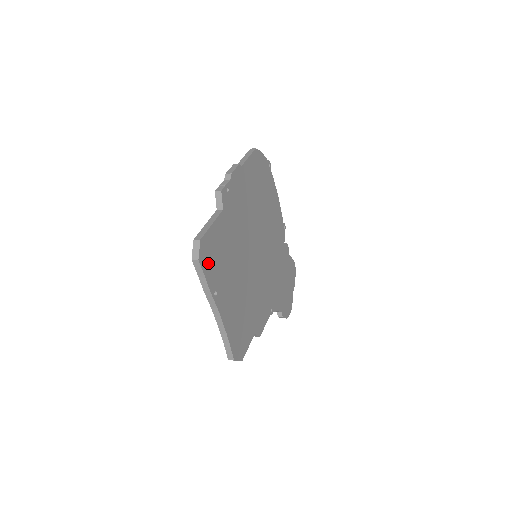
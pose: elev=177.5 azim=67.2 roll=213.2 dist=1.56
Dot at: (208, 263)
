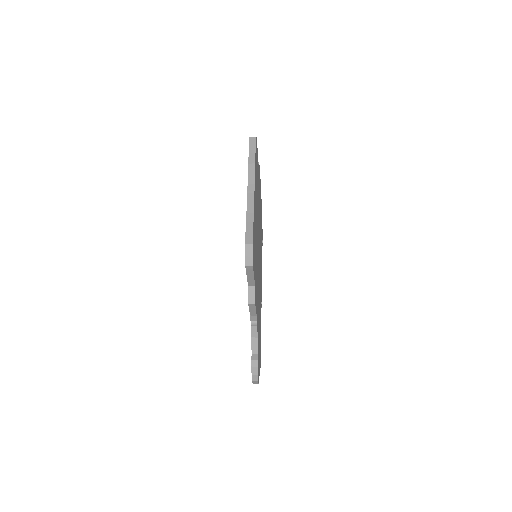
Dot at: (256, 155)
